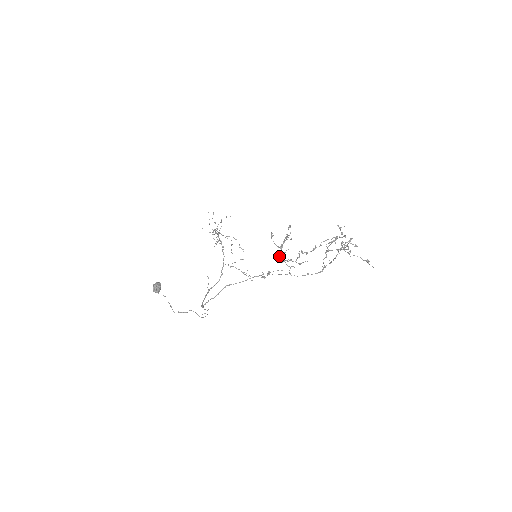
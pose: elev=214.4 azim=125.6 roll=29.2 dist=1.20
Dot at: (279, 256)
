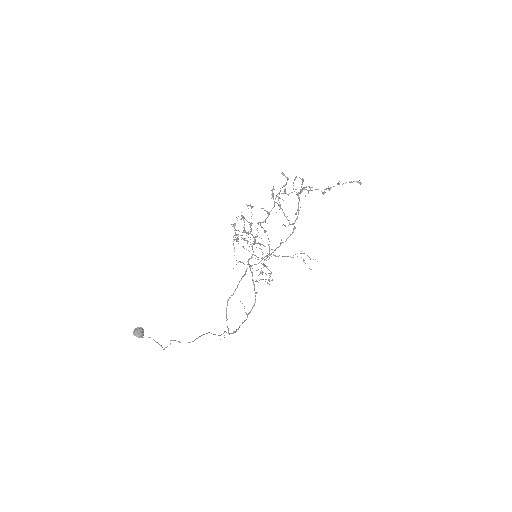
Dot at: occluded
